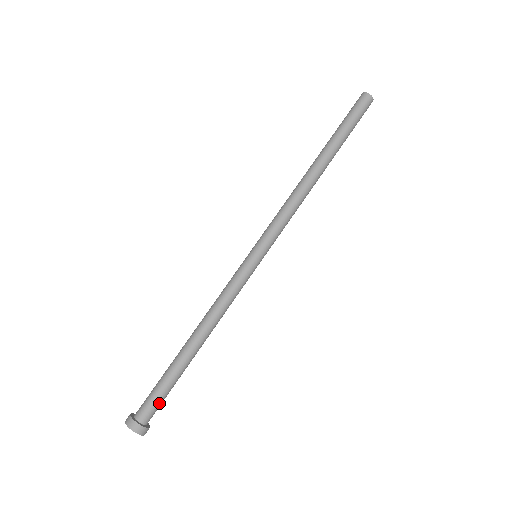
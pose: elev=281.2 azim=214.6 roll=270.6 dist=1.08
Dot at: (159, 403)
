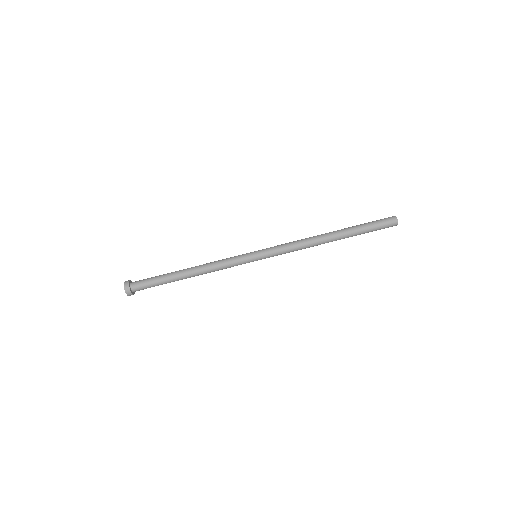
Dot at: (147, 286)
